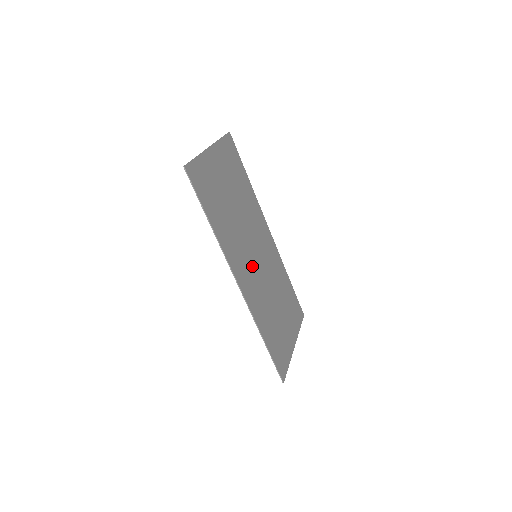
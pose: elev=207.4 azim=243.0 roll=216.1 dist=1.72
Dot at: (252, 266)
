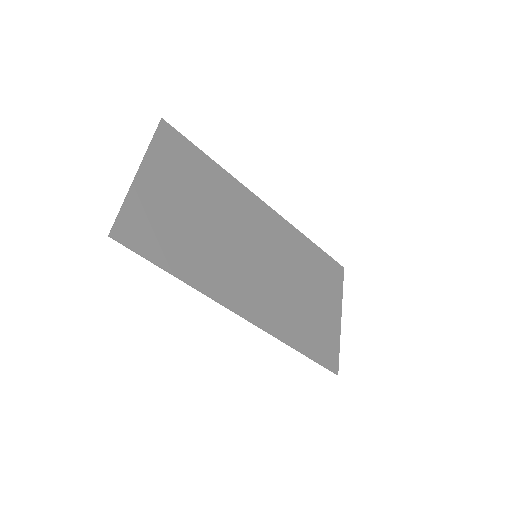
Dot at: (254, 275)
